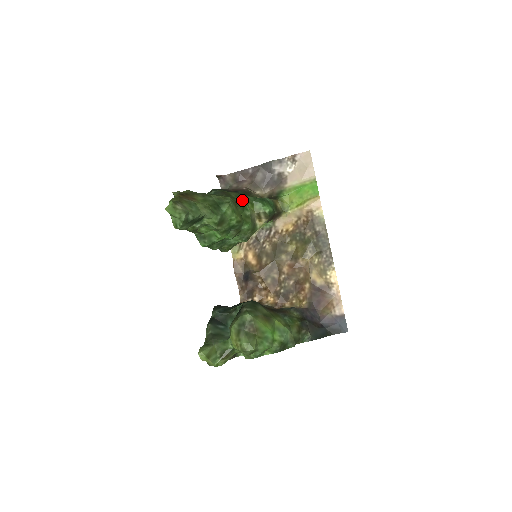
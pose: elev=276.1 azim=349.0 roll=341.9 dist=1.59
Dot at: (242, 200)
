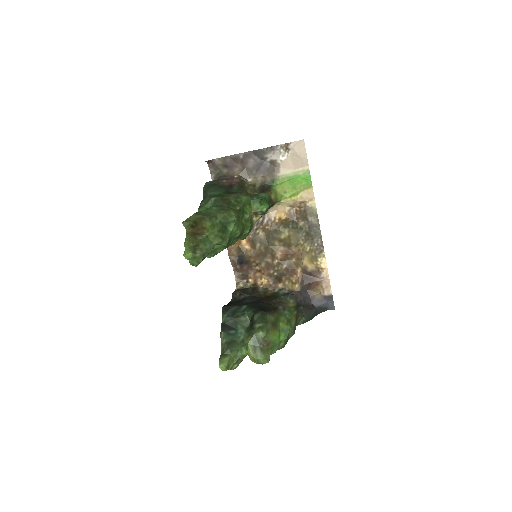
Dot at: (242, 205)
